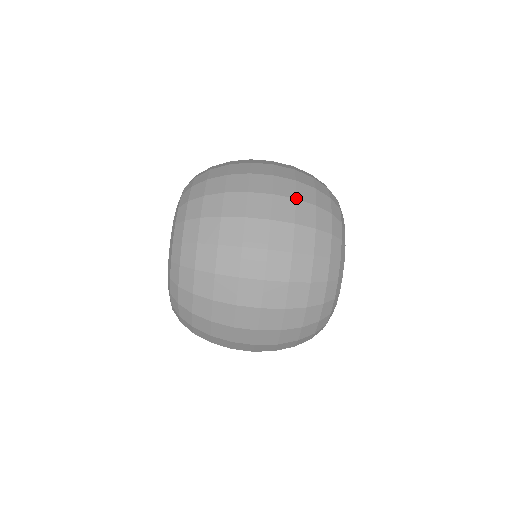
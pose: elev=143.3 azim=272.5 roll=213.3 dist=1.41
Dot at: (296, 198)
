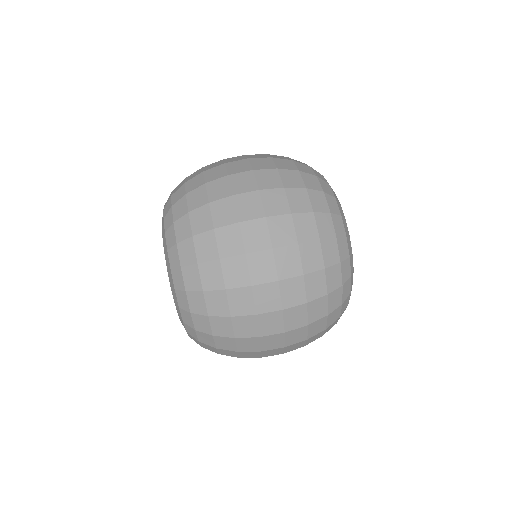
Dot at: (291, 212)
